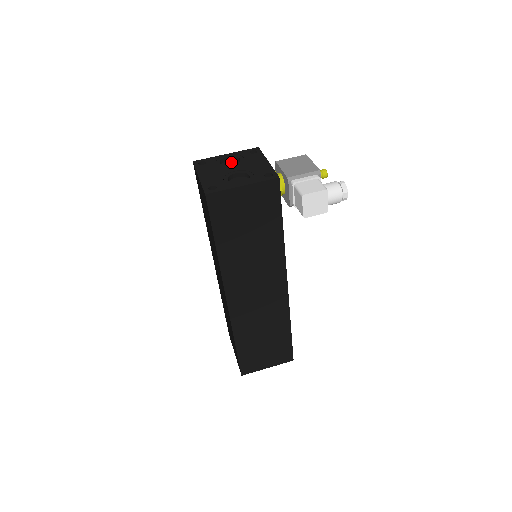
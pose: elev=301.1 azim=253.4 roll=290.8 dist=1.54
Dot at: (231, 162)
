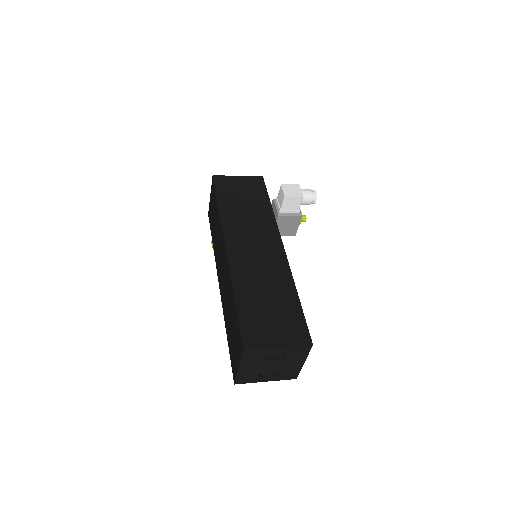
Dot at: occluded
